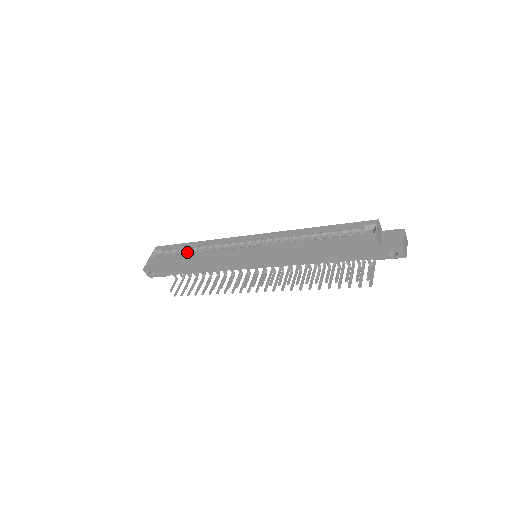
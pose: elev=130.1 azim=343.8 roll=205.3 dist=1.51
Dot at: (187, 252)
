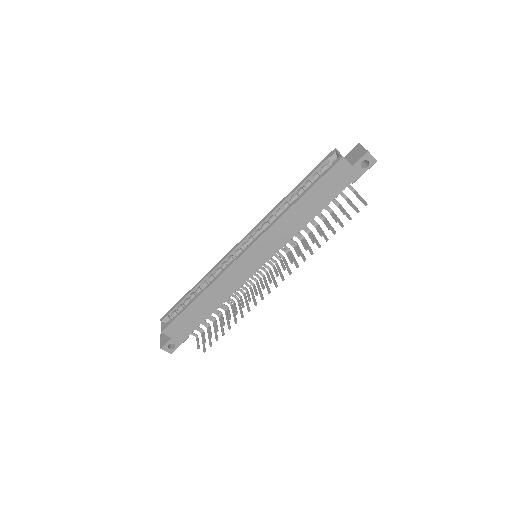
Dot at: occluded
